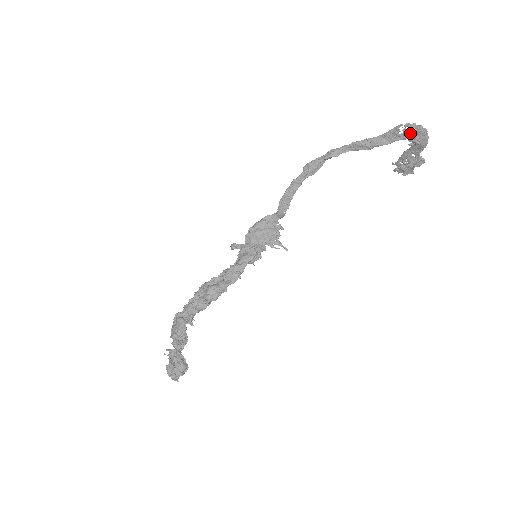
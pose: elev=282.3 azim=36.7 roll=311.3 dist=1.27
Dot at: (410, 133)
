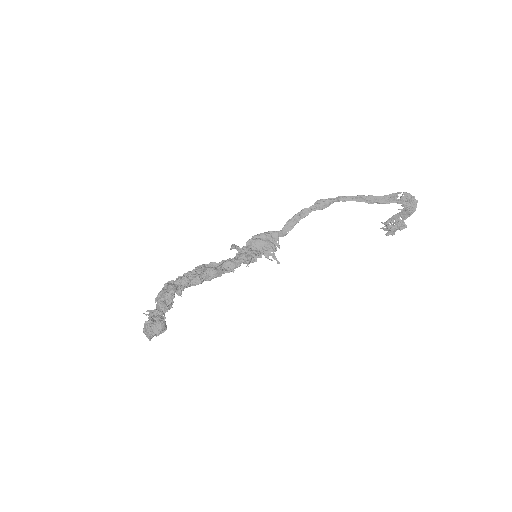
Dot at: (405, 200)
